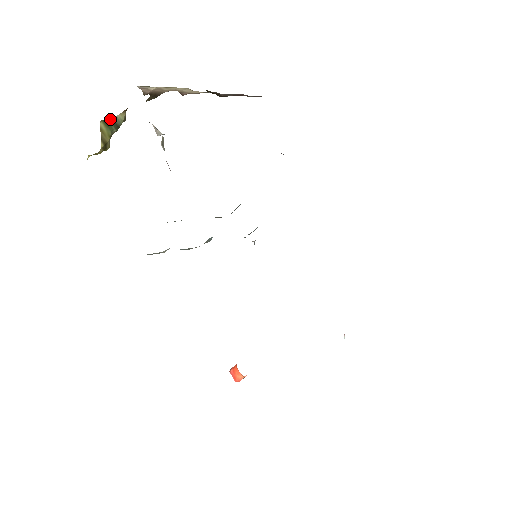
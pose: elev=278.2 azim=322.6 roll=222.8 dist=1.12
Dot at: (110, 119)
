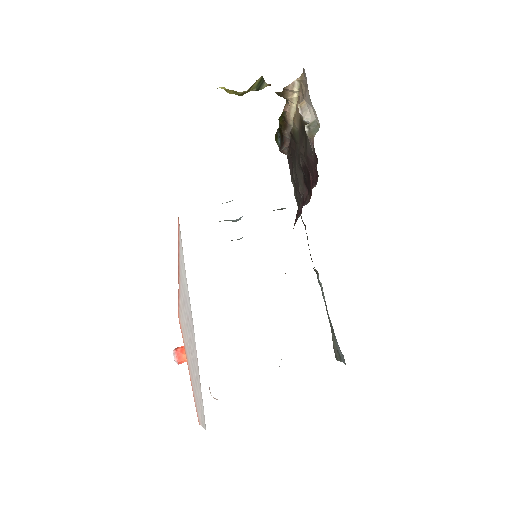
Dot at: (263, 80)
